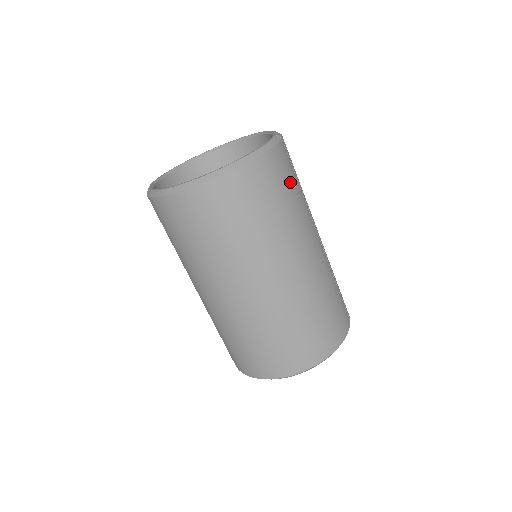
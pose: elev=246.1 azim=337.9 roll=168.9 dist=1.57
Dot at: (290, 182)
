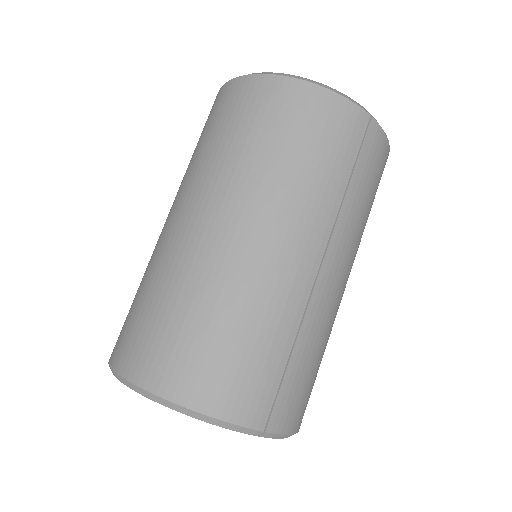
Dot at: (332, 150)
